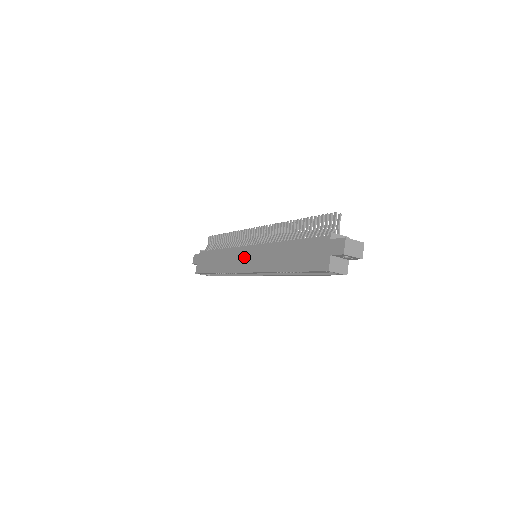
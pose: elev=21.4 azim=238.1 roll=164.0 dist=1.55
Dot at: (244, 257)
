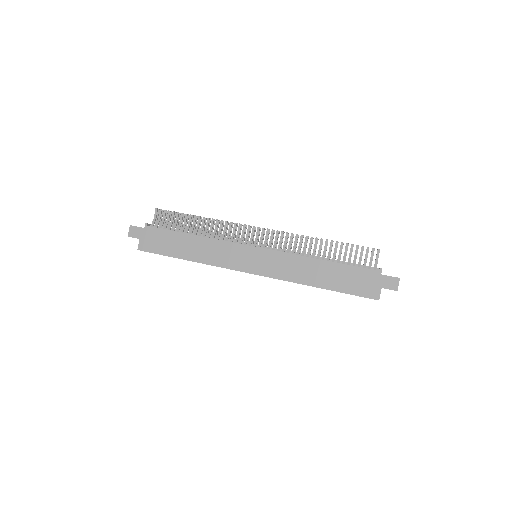
Dot at: (247, 257)
